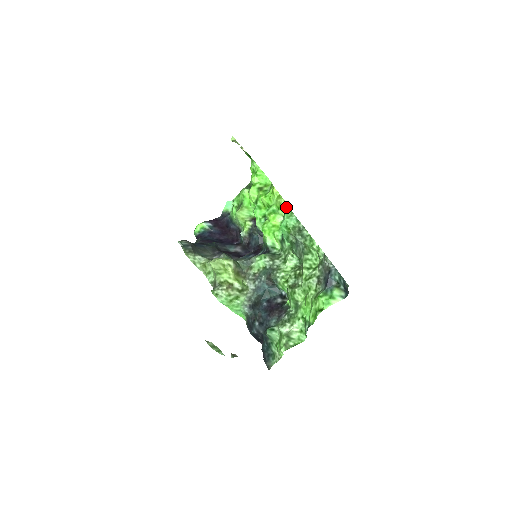
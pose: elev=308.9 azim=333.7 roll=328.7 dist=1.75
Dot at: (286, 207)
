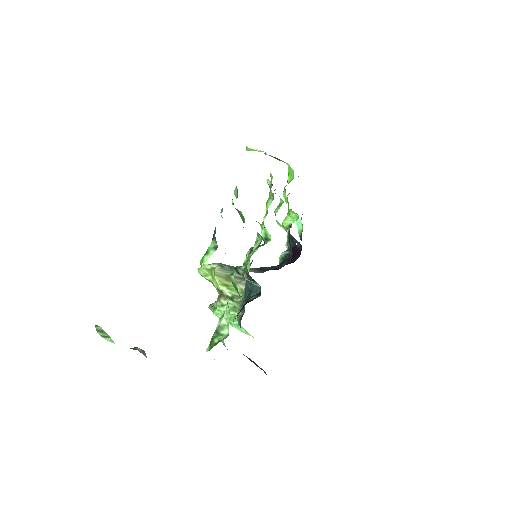
Dot at: (269, 186)
